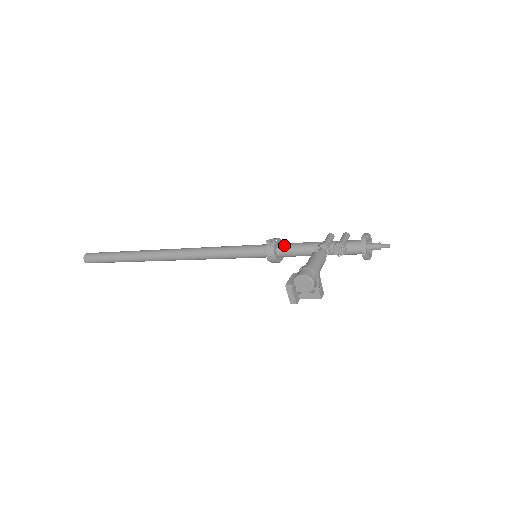
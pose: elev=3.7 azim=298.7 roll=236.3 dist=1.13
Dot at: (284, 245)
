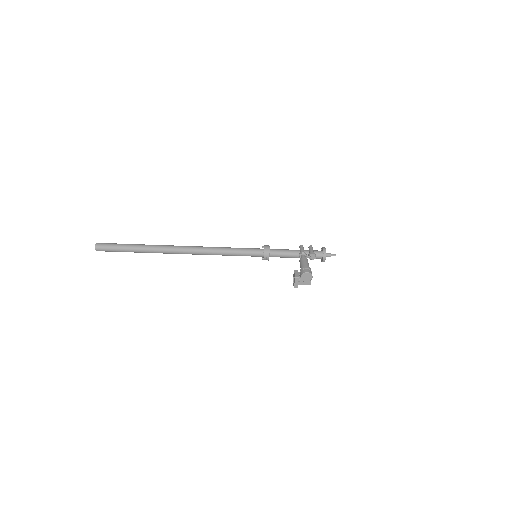
Dot at: (274, 250)
